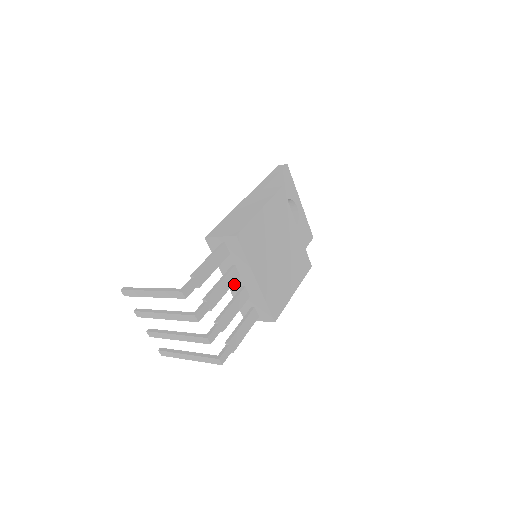
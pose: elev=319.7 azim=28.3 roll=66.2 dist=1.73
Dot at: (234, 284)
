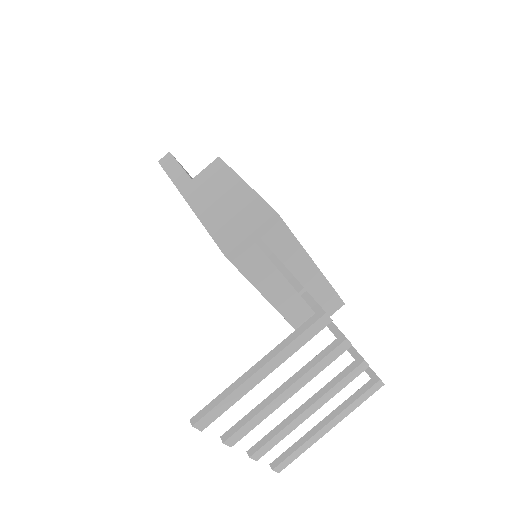
Dot at: (283, 296)
